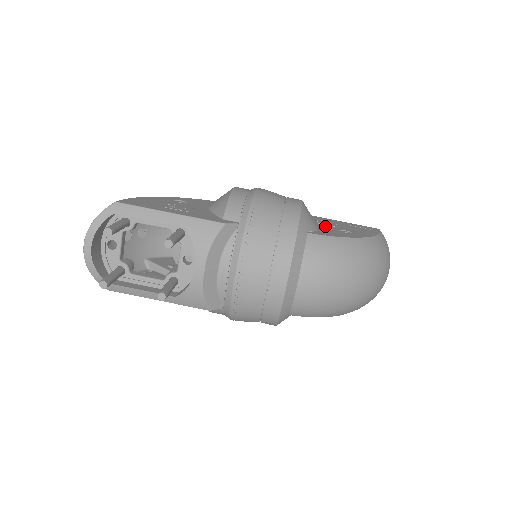
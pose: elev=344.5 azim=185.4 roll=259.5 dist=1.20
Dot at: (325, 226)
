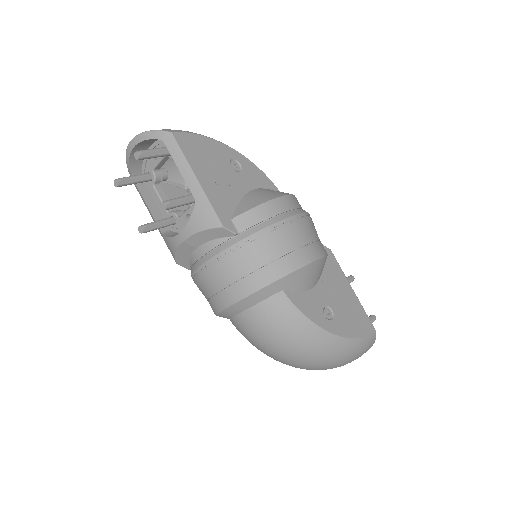
Dot at: (322, 291)
